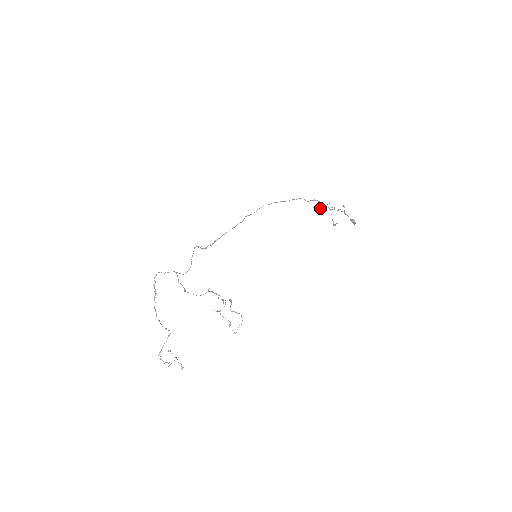
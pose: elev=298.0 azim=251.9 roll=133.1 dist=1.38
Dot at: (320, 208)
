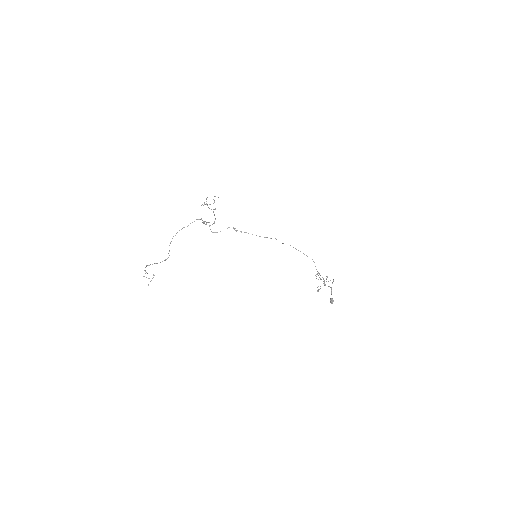
Dot at: occluded
